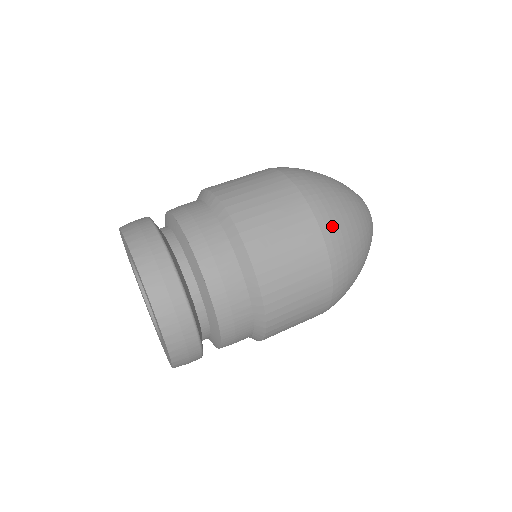
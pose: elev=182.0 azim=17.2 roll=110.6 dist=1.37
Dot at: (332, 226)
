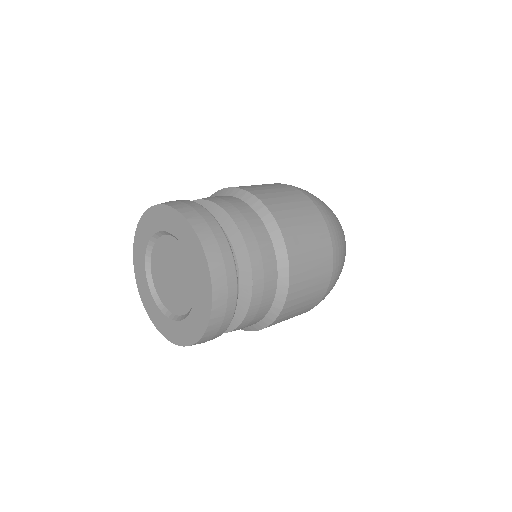
Dot at: (328, 215)
